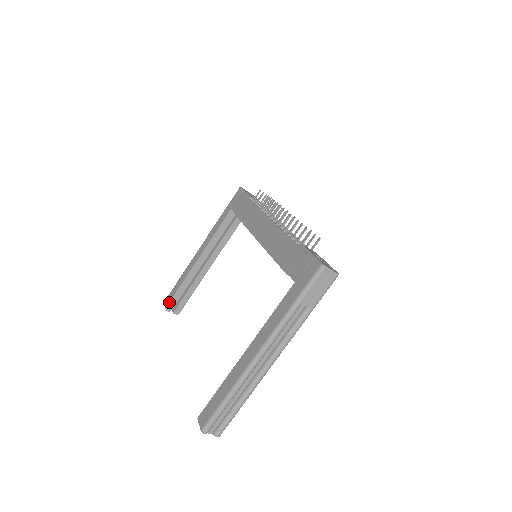
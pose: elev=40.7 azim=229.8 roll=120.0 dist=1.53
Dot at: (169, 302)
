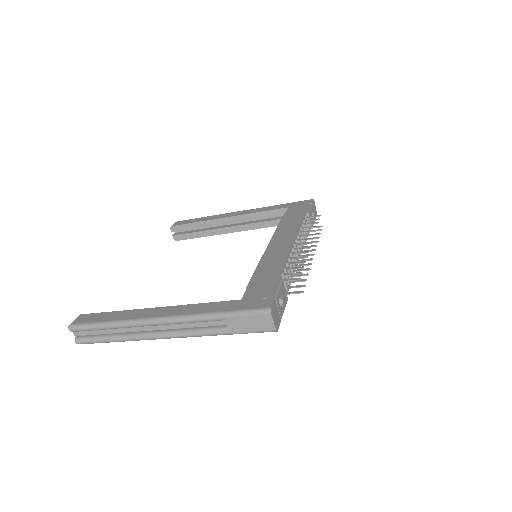
Dot at: (178, 225)
